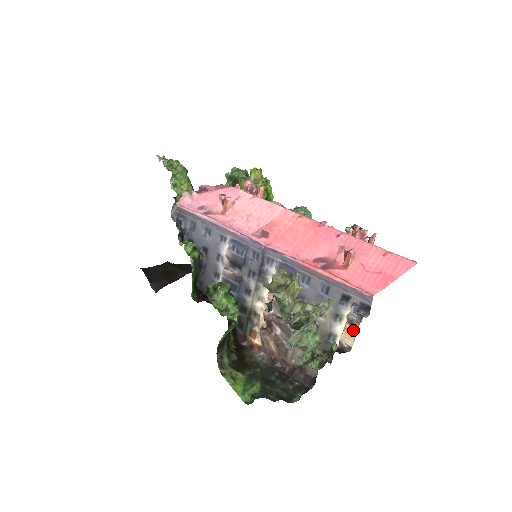
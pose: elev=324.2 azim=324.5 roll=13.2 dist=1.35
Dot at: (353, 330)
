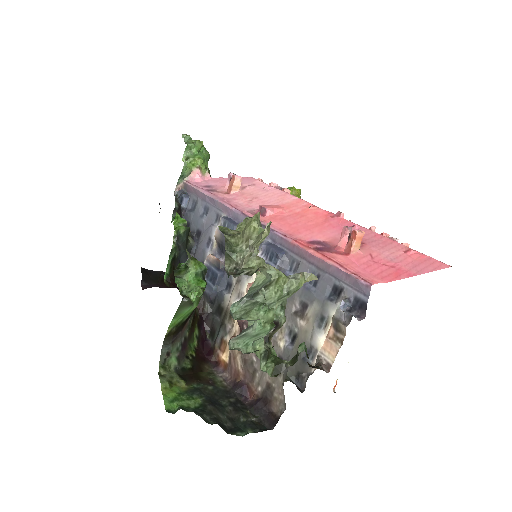
Dot at: (337, 338)
